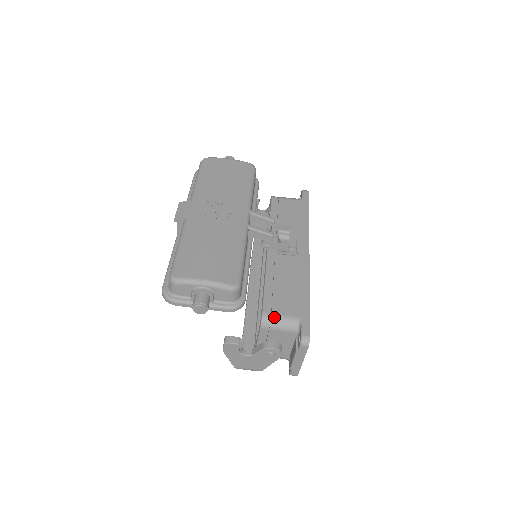
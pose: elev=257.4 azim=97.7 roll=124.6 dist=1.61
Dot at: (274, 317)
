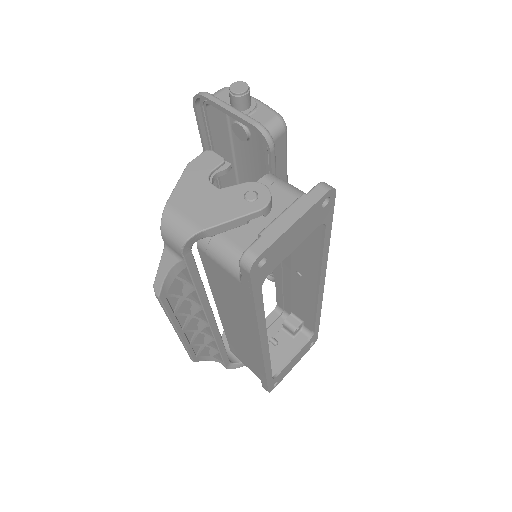
Dot at: occluded
